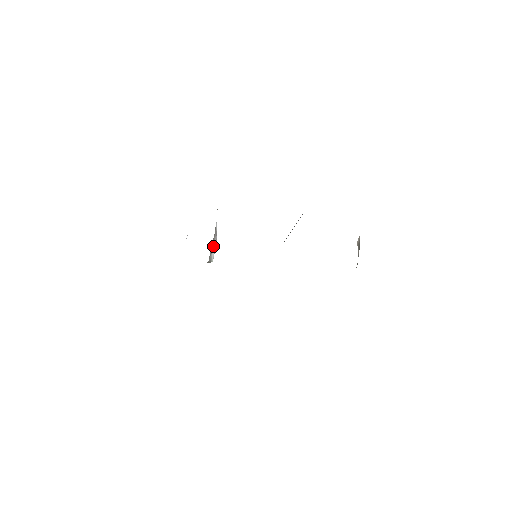
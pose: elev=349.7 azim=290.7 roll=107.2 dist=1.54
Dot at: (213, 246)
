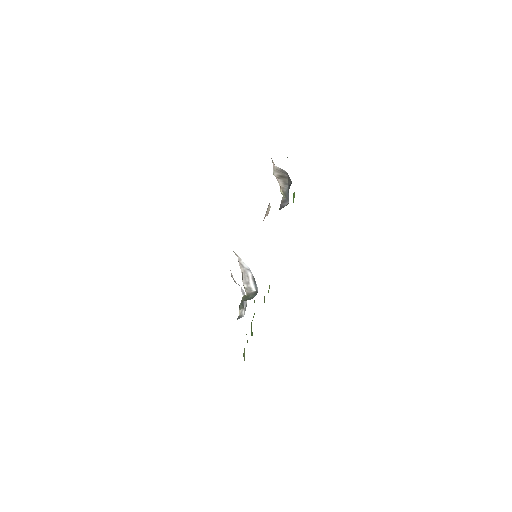
Dot at: (248, 280)
